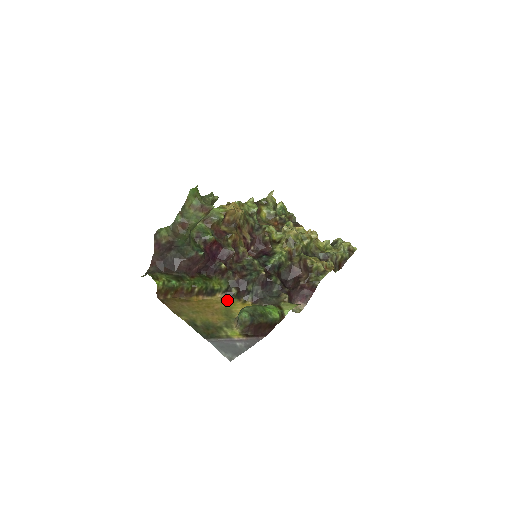
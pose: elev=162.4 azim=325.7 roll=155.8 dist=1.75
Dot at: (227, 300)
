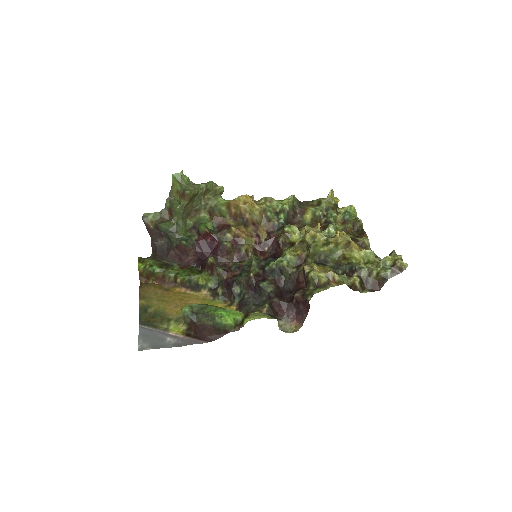
Dot at: (211, 299)
